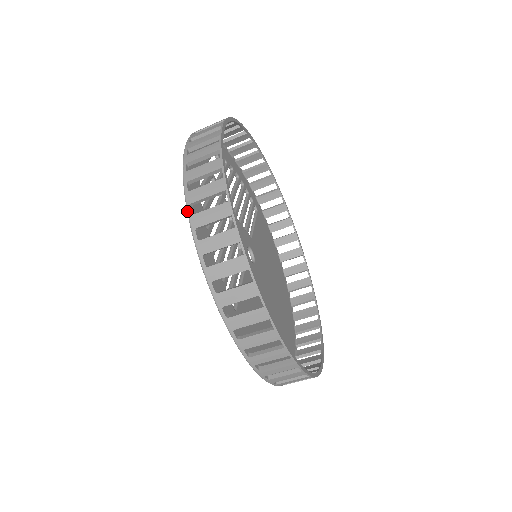
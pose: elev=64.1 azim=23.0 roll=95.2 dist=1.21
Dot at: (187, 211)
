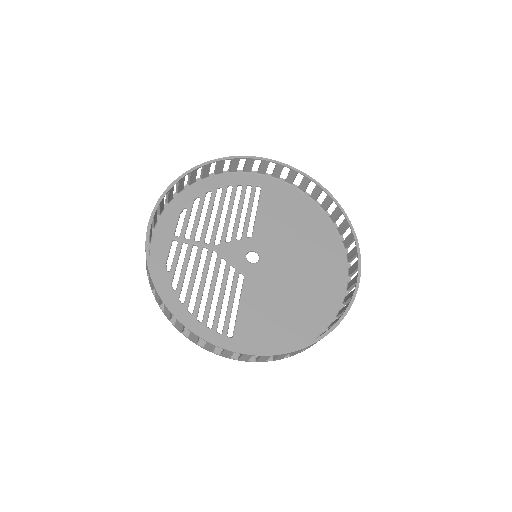
Dot at: occluded
